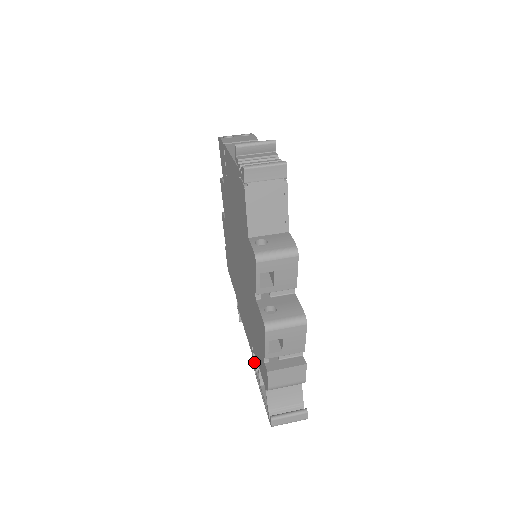
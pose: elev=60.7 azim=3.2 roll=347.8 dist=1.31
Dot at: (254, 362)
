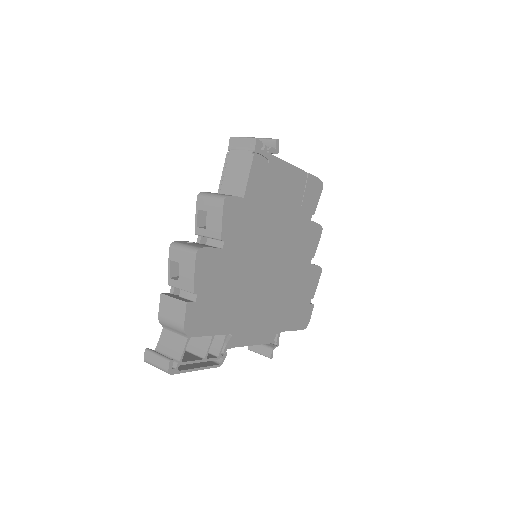
Dot at: occluded
